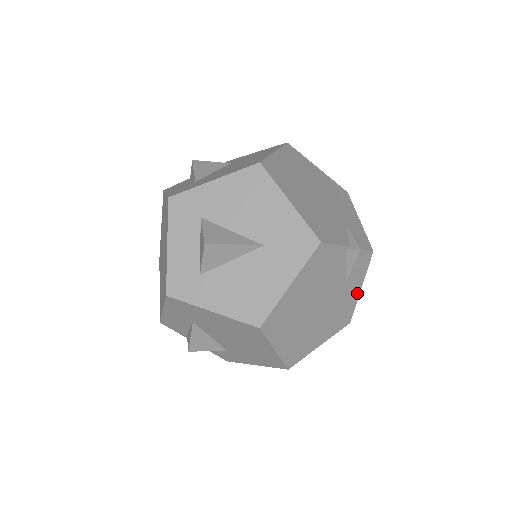
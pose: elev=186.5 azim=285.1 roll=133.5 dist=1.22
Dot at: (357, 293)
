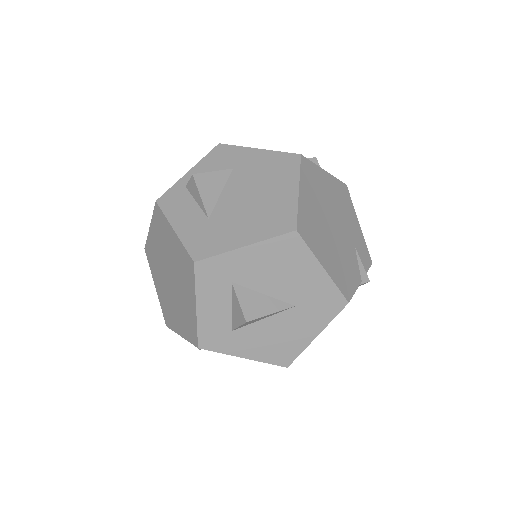
Dot at: occluded
